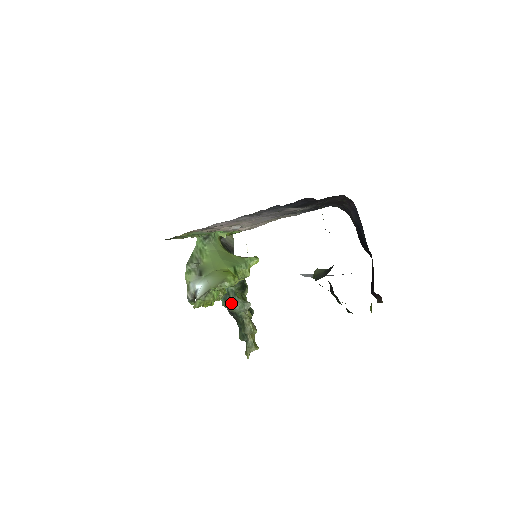
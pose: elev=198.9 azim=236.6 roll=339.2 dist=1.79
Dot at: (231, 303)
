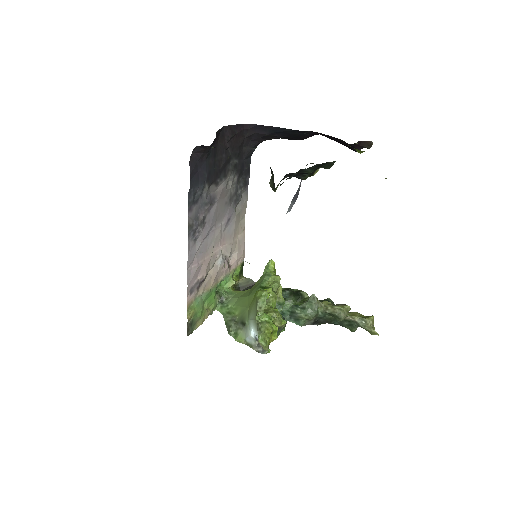
Dot at: (301, 315)
